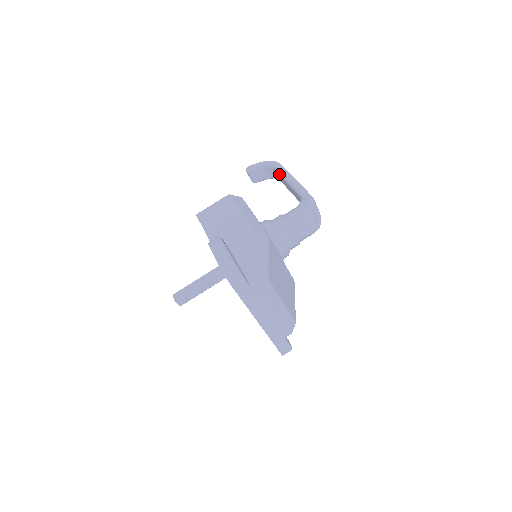
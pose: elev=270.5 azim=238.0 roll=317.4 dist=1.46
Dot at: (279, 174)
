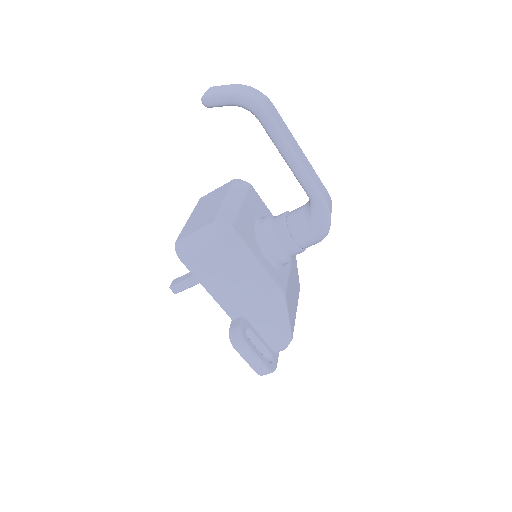
Dot at: occluded
